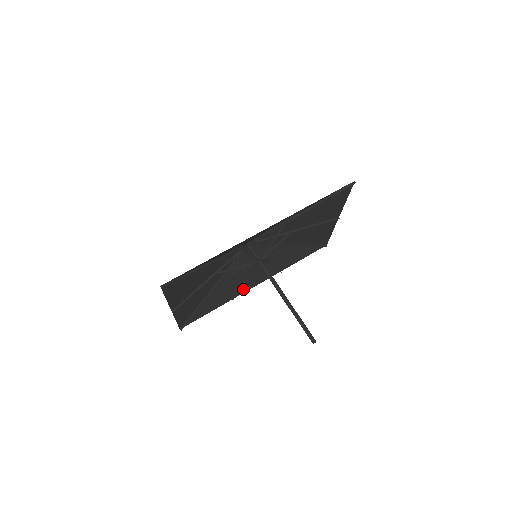
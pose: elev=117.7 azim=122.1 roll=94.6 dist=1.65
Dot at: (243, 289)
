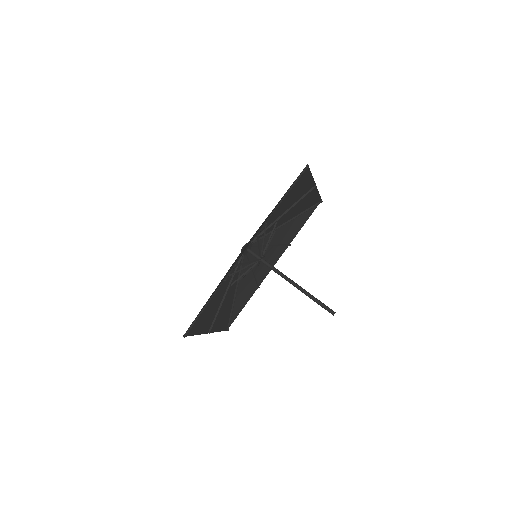
Dot at: (263, 276)
